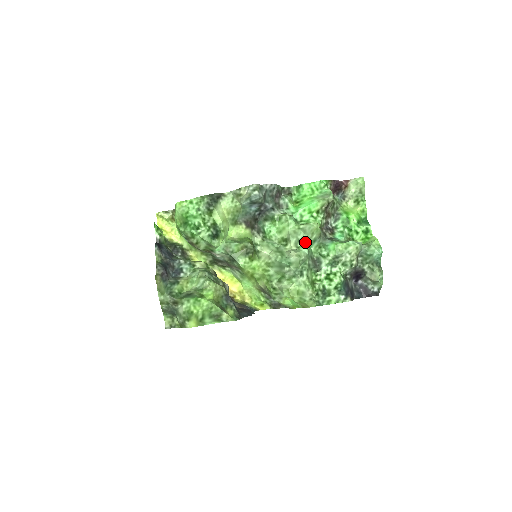
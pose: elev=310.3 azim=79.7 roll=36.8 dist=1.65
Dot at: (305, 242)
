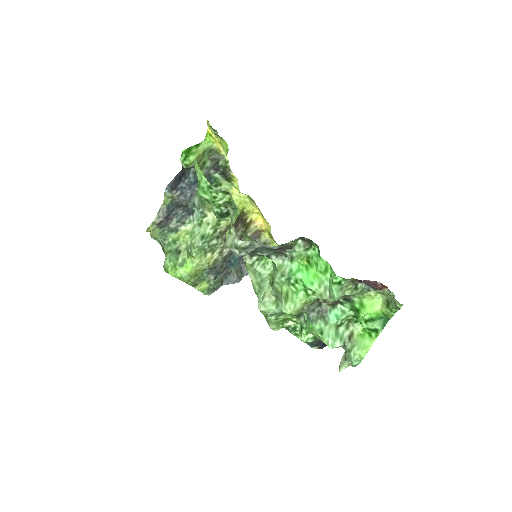
Dot at: (279, 306)
